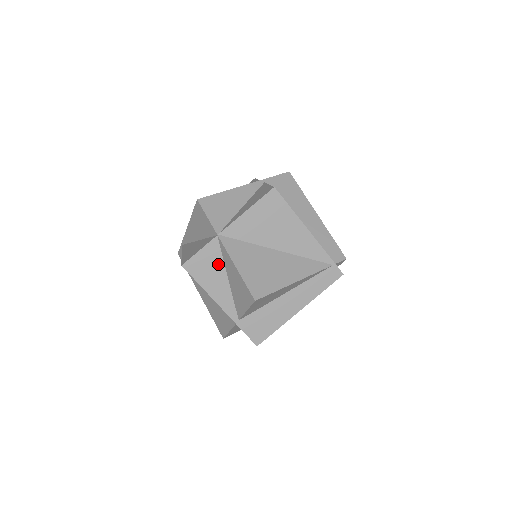
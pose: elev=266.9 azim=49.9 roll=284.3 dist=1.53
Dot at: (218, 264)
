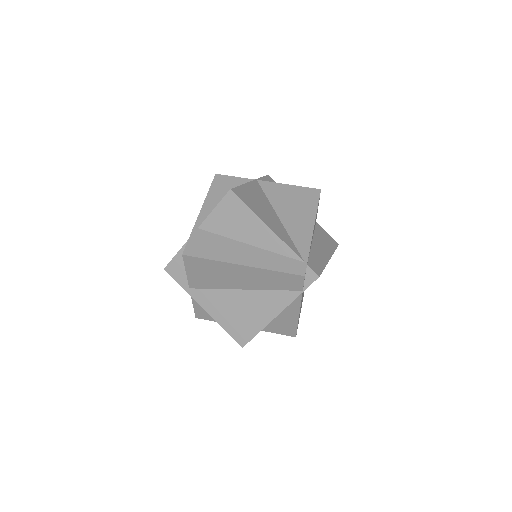
Dot at: occluded
